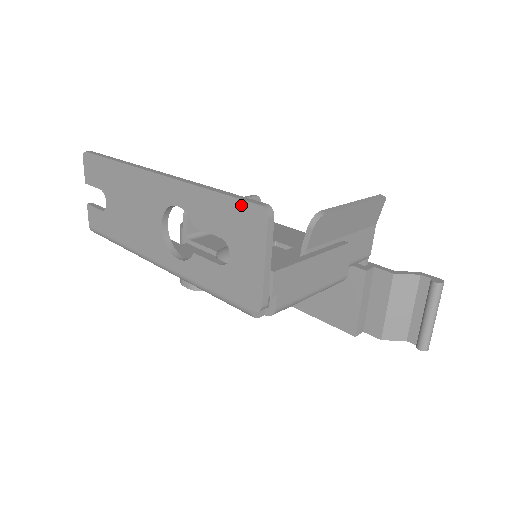
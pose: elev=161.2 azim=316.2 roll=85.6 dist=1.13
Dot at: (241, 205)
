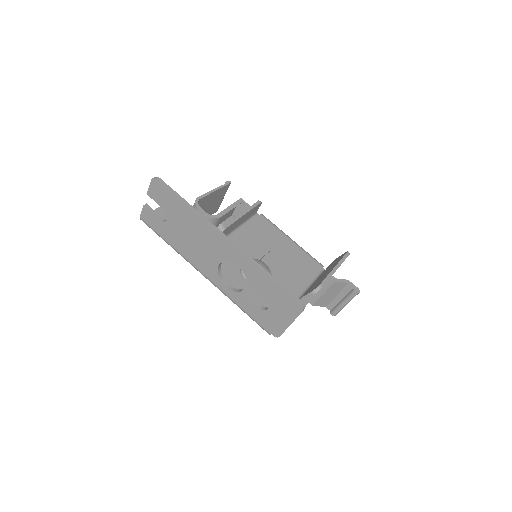
Dot at: (287, 297)
